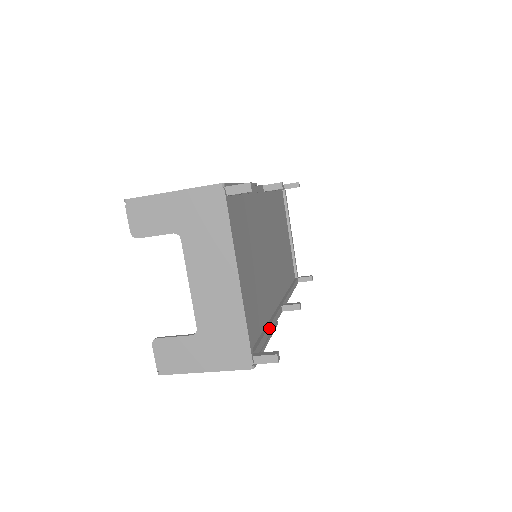
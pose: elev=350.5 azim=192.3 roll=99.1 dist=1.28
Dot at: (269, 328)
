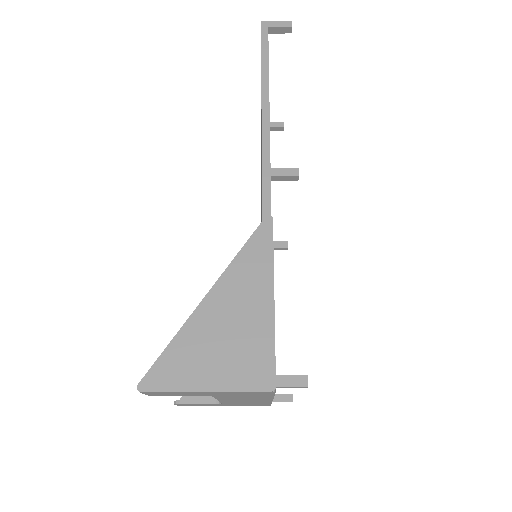
Dot at: occluded
